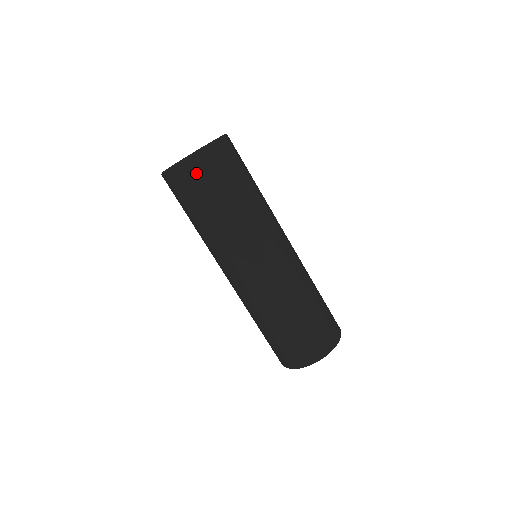
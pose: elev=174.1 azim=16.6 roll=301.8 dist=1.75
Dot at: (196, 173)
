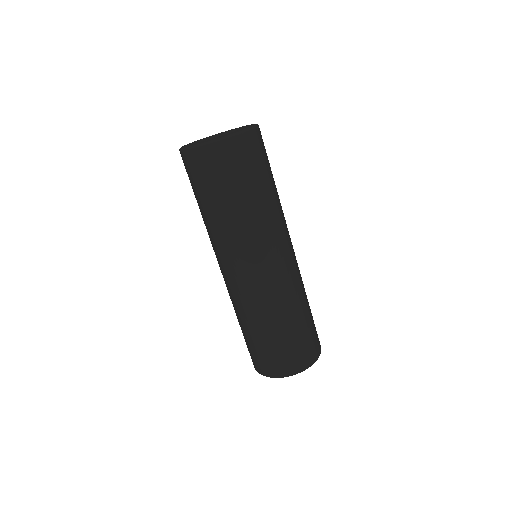
Dot at: (259, 145)
